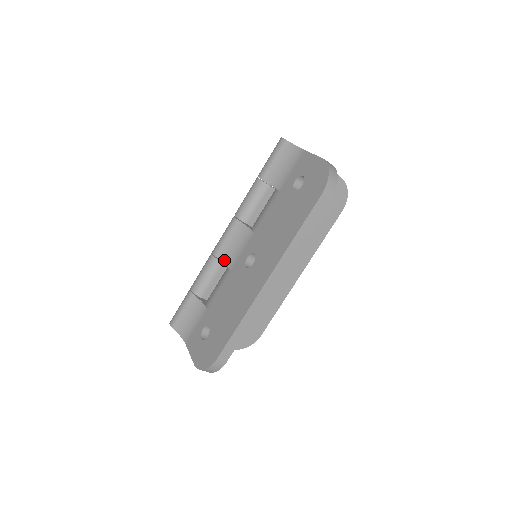
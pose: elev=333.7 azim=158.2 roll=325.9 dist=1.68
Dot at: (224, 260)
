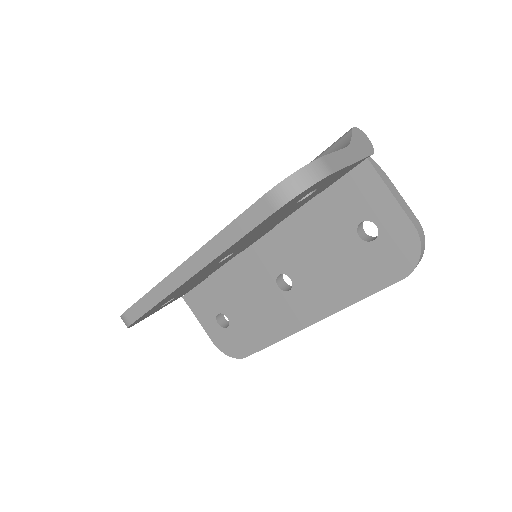
Dot at: occluded
